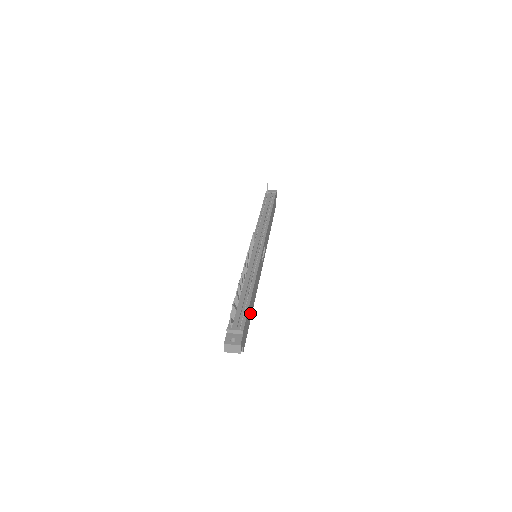
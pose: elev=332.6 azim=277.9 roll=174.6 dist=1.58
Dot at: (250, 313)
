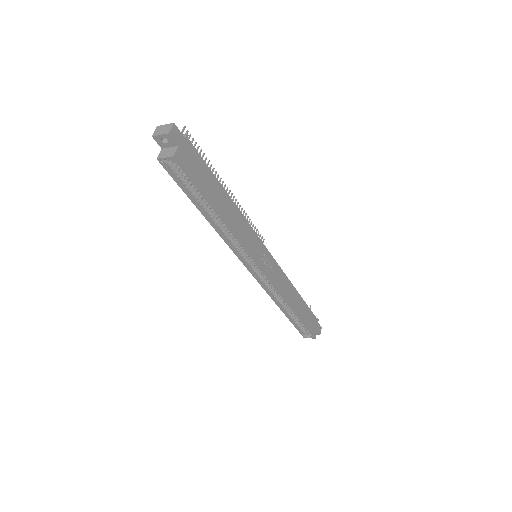
Dot at: (210, 191)
